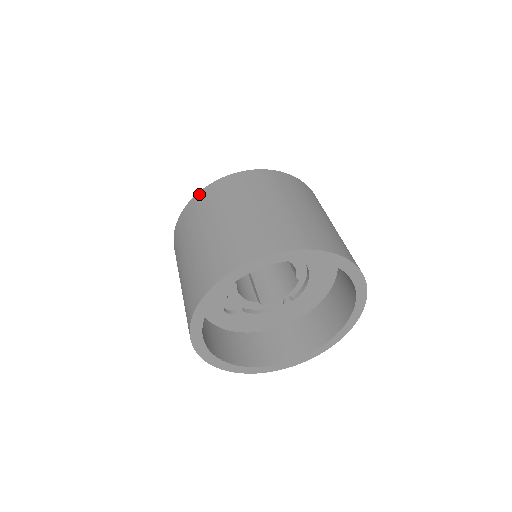
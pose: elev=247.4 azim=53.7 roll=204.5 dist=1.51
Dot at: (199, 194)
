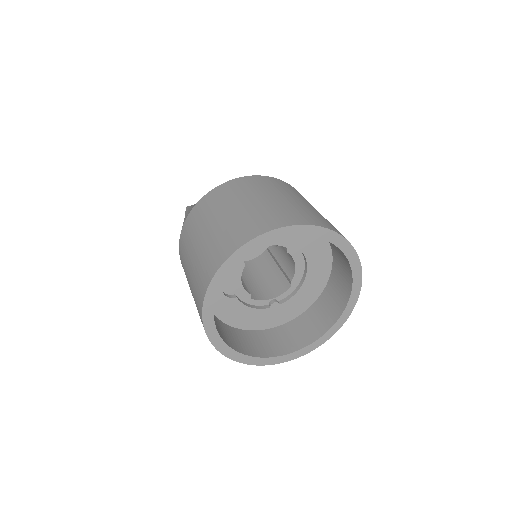
Dot at: (233, 180)
